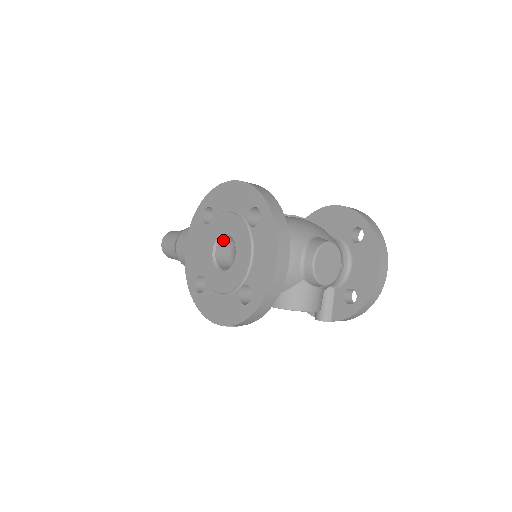
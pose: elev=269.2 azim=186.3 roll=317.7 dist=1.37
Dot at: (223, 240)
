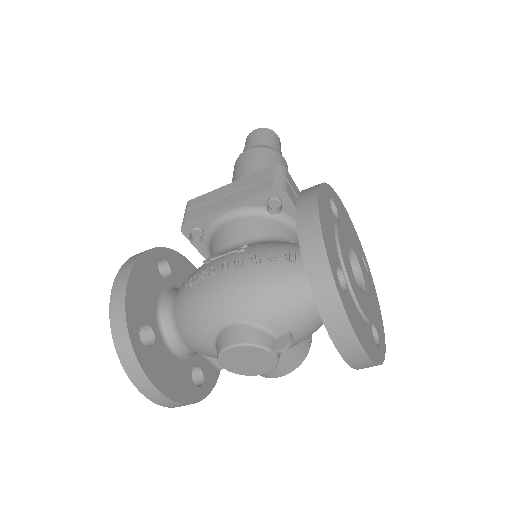
Dot at: occluded
